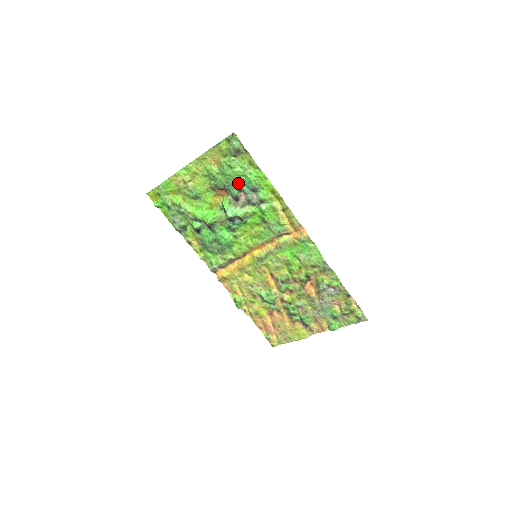
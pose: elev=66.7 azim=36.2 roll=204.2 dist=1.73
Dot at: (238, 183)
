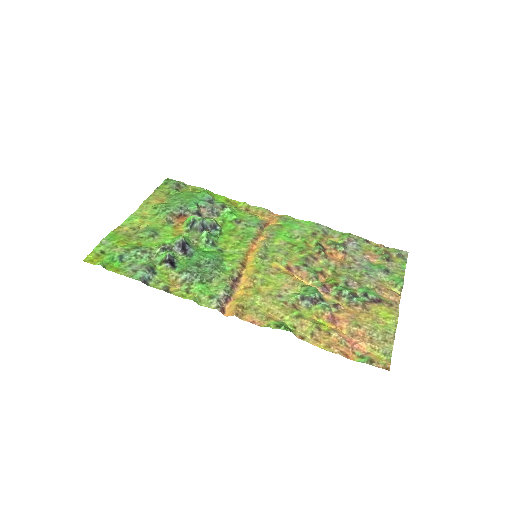
Dot at: (193, 200)
